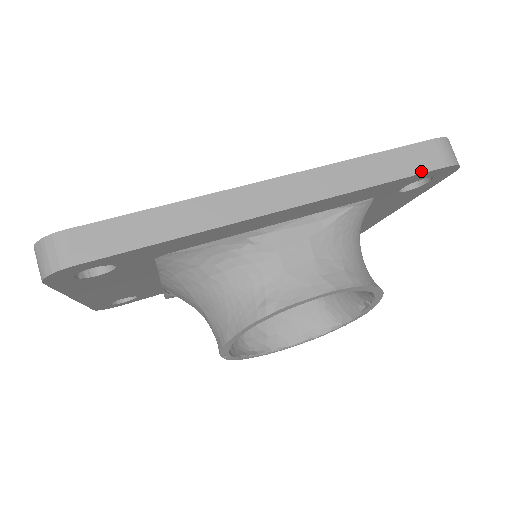
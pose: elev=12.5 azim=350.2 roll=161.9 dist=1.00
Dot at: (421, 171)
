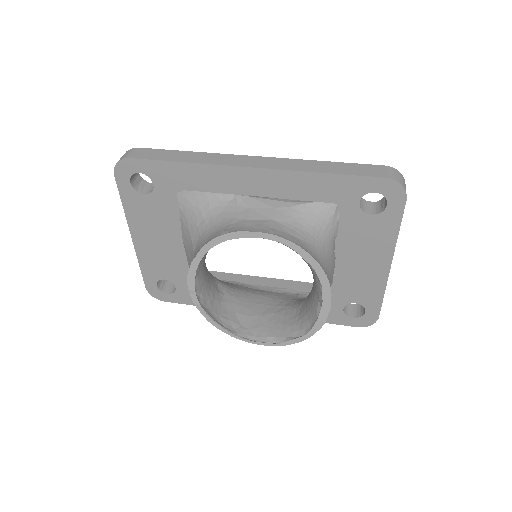
Dot at: (363, 175)
